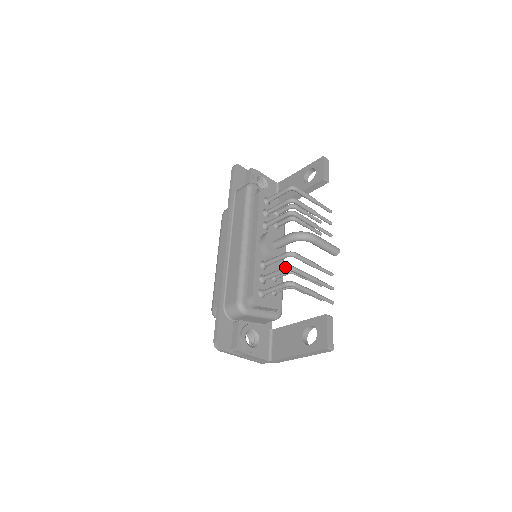
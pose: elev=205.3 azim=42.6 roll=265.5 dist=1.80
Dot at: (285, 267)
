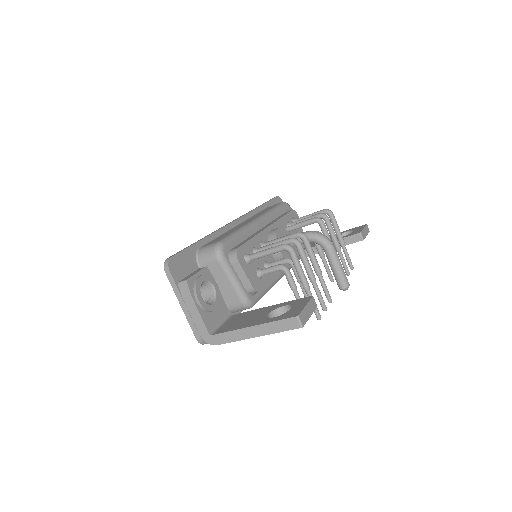
Dot at: occluded
